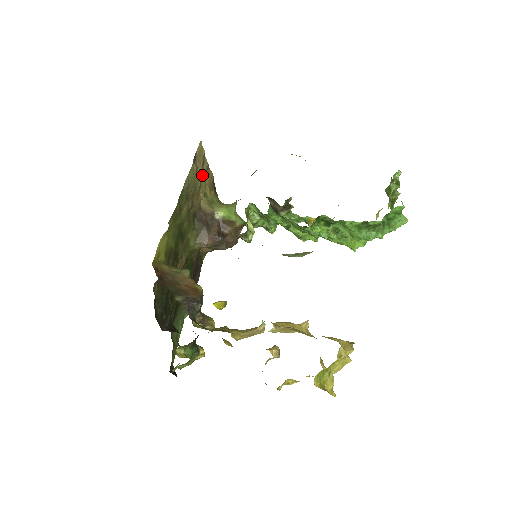
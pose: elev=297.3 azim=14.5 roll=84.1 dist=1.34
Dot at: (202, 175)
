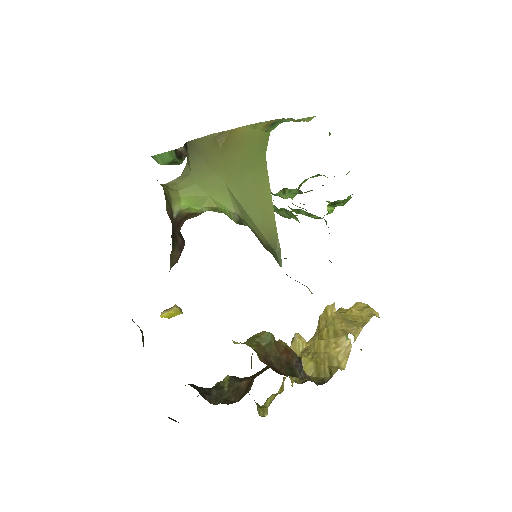
Dot at: occluded
